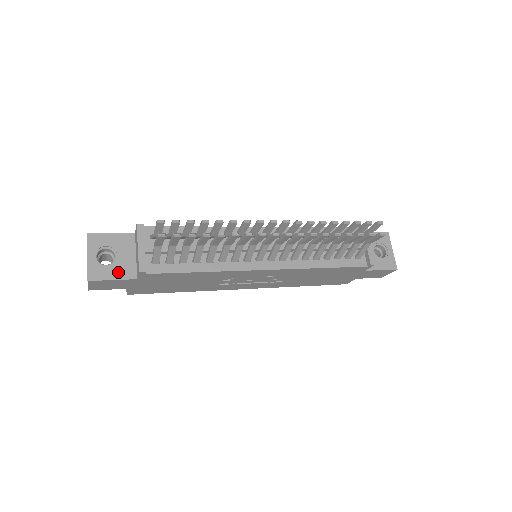
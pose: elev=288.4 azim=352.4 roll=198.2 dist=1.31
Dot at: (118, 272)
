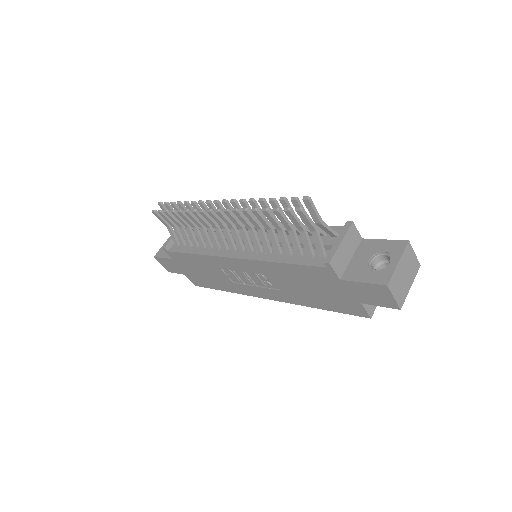
Dot at: occluded
